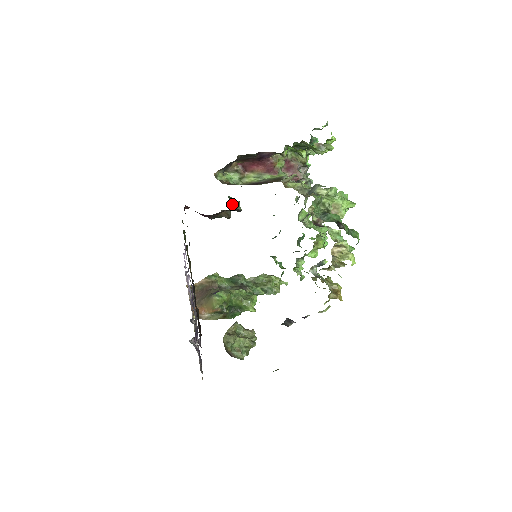
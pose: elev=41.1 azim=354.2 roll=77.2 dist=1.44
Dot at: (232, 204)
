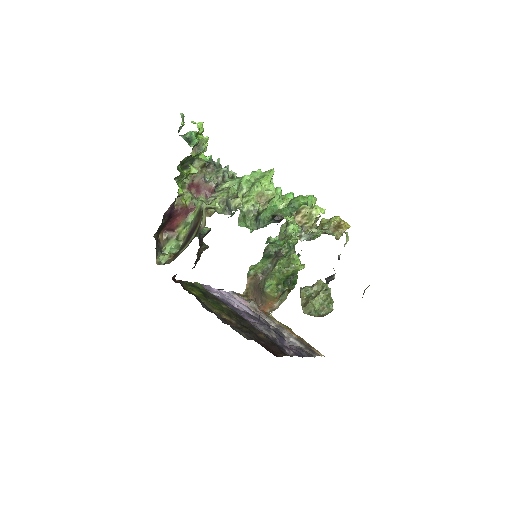
Dot at: (198, 236)
